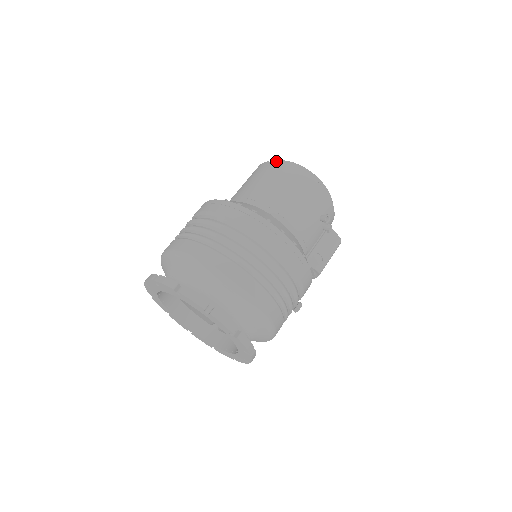
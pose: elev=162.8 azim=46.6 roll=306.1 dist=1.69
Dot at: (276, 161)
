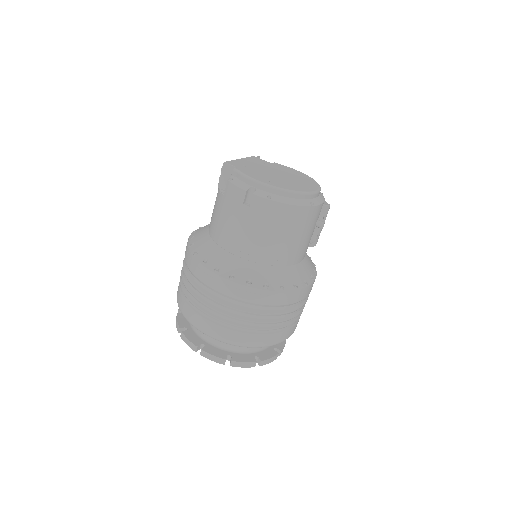
Dot at: (259, 198)
